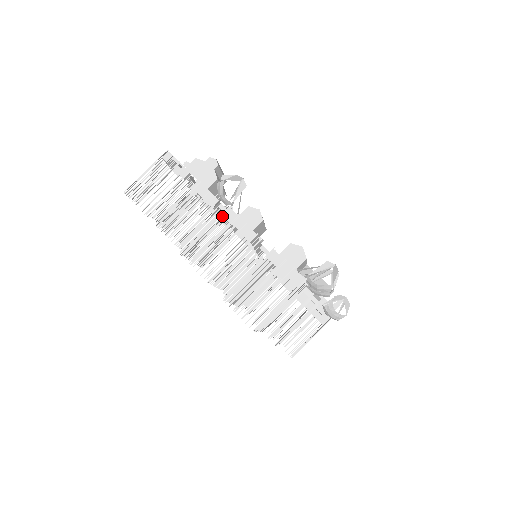
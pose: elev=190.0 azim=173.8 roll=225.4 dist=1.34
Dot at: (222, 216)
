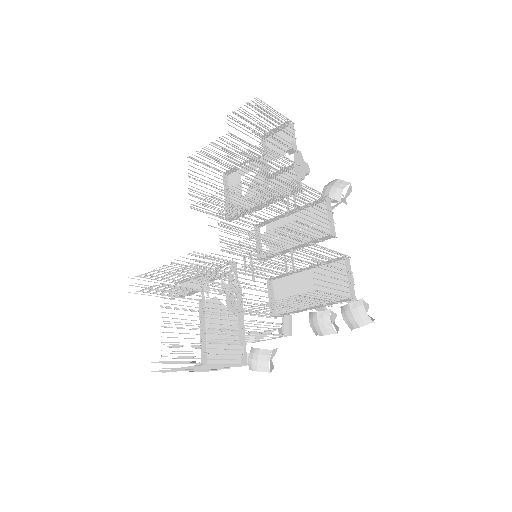
Dot at: (325, 199)
